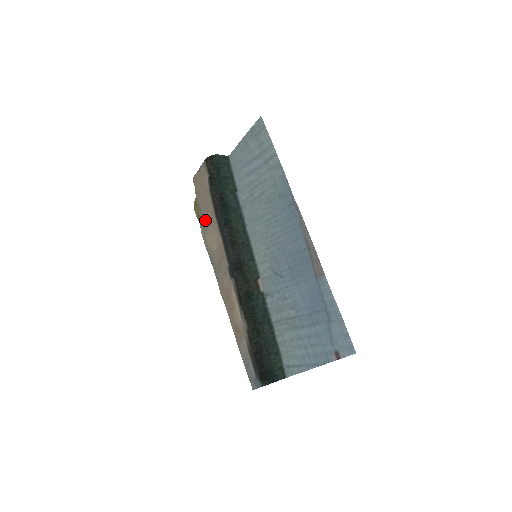
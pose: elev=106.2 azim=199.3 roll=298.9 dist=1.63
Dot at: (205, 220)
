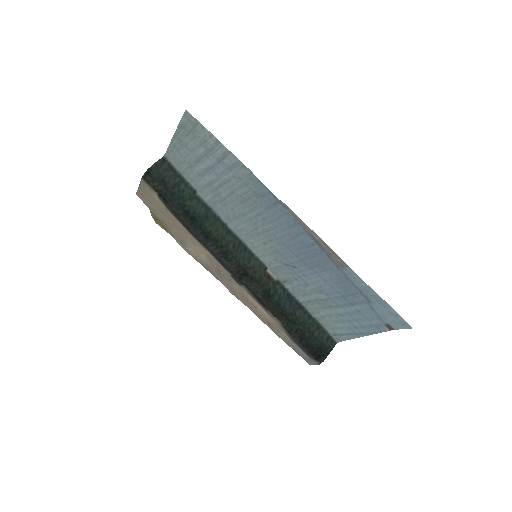
Dot at: (177, 234)
